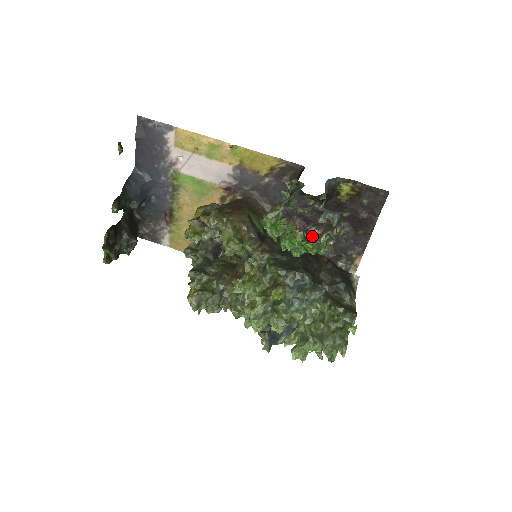
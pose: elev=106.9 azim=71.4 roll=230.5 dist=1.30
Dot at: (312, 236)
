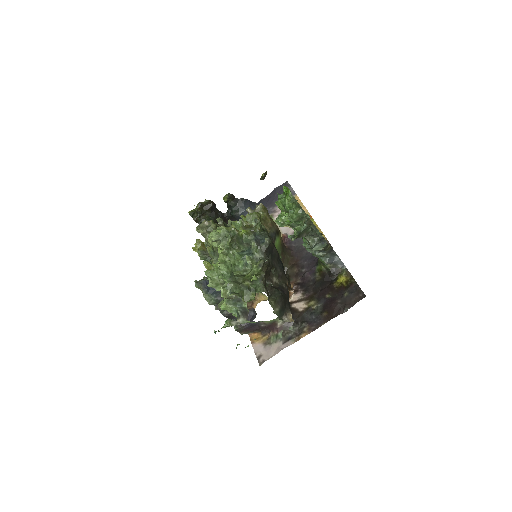
Dot at: (296, 296)
